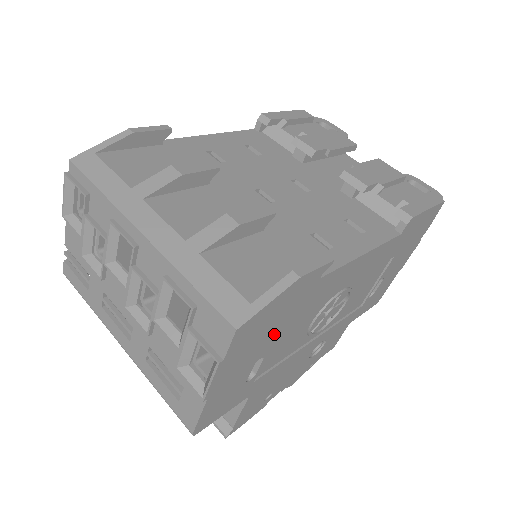
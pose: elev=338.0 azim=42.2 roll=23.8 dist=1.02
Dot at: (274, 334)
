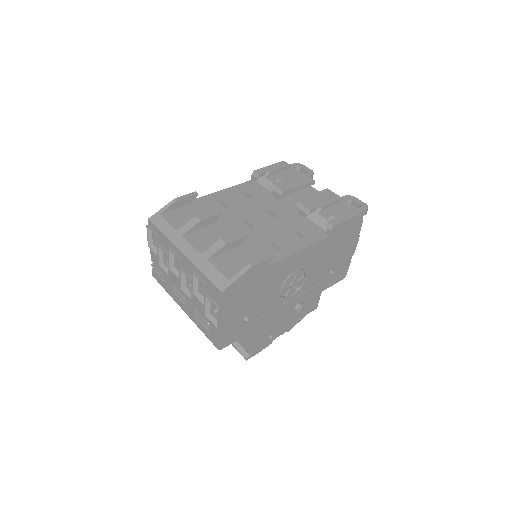
Dot at: (250, 296)
